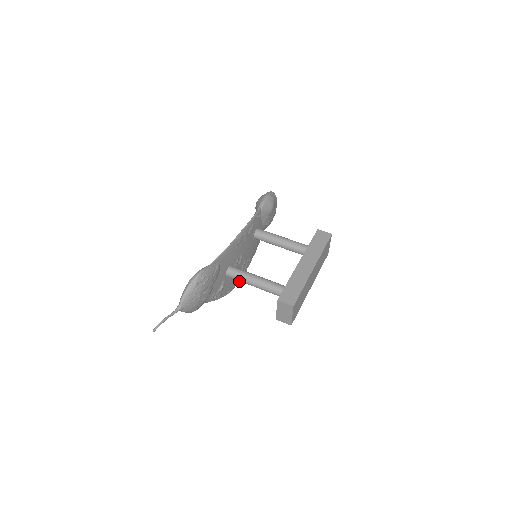
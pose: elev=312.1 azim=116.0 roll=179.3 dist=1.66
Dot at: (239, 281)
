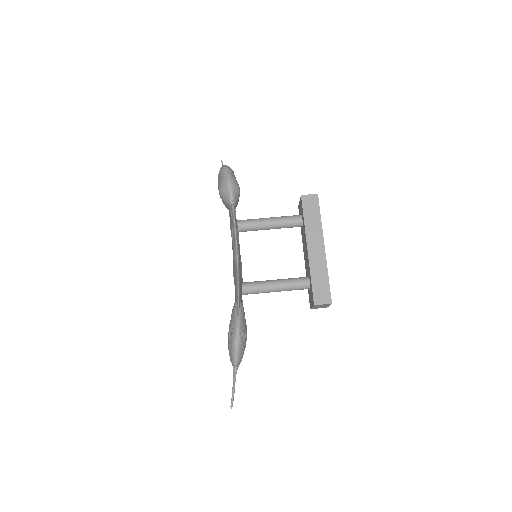
Dot at: occluded
